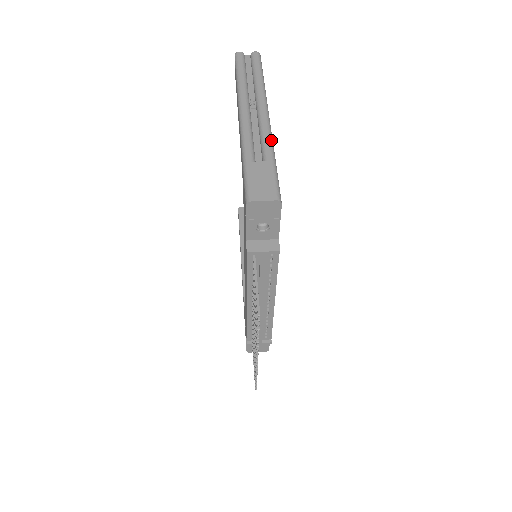
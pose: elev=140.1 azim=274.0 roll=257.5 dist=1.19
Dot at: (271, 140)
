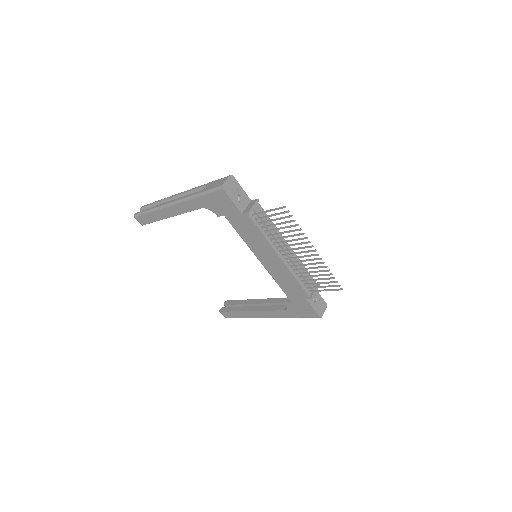
Dot at: (197, 187)
